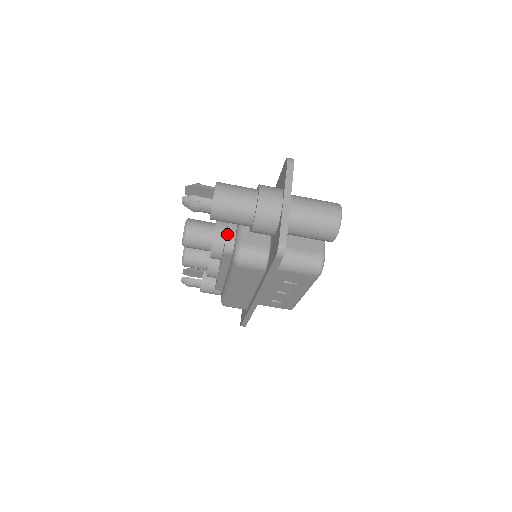
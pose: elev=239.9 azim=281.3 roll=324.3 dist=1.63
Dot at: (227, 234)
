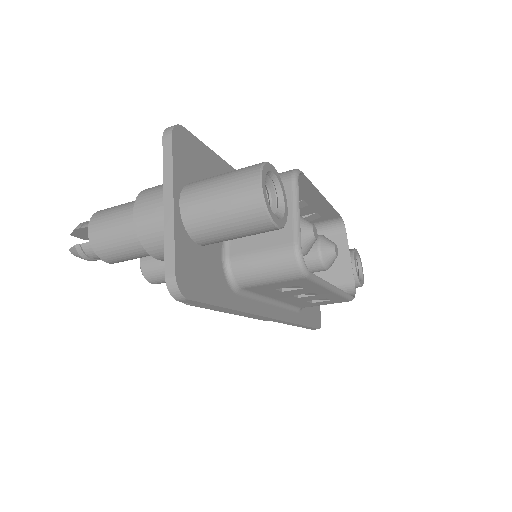
Dot at: occluded
